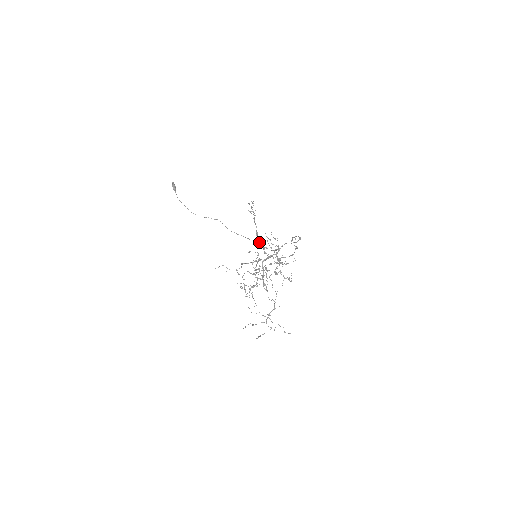
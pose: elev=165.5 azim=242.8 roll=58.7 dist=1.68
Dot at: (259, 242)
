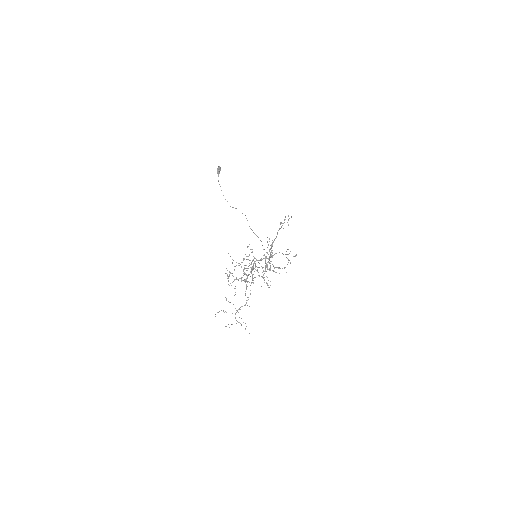
Dot at: (270, 249)
